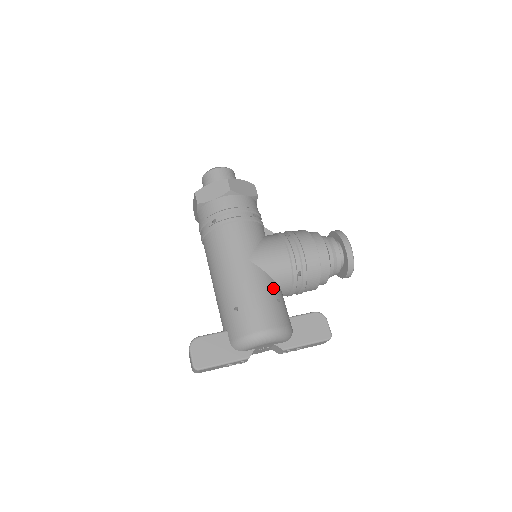
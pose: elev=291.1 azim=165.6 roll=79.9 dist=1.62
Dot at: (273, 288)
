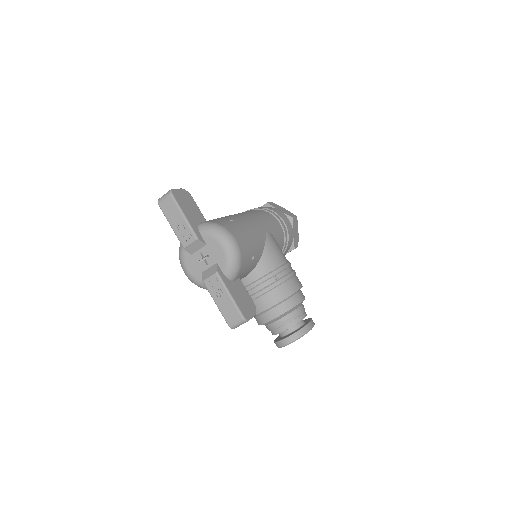
Dot at: (258, 252)
